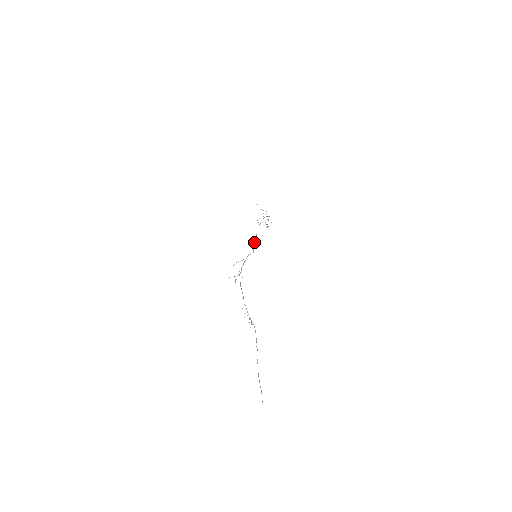
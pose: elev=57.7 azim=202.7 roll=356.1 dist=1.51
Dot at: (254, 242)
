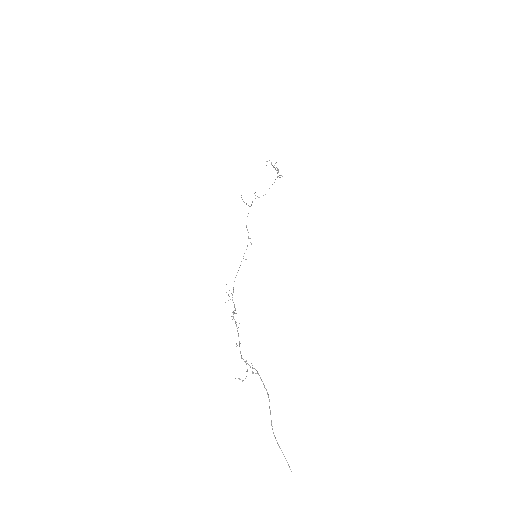
Dot at: occluded
